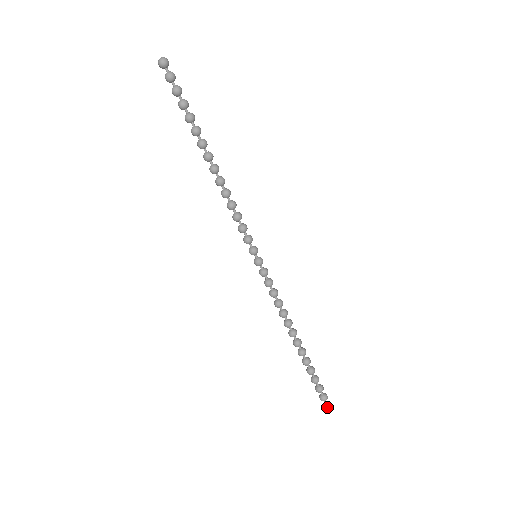
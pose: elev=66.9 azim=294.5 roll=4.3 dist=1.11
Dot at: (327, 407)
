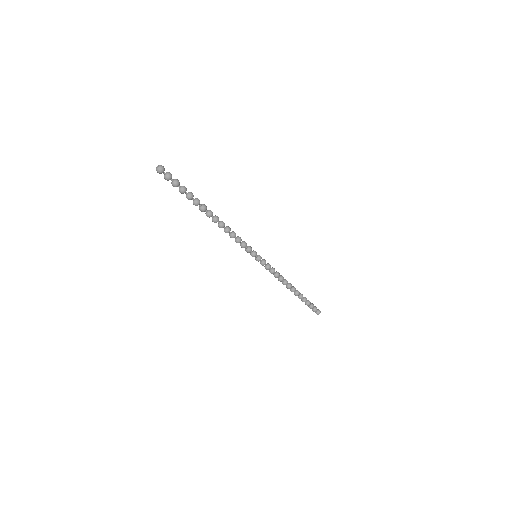
Dot at: (317, 314)
